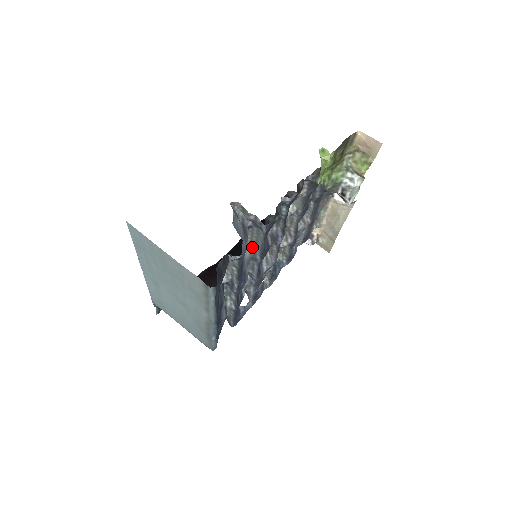
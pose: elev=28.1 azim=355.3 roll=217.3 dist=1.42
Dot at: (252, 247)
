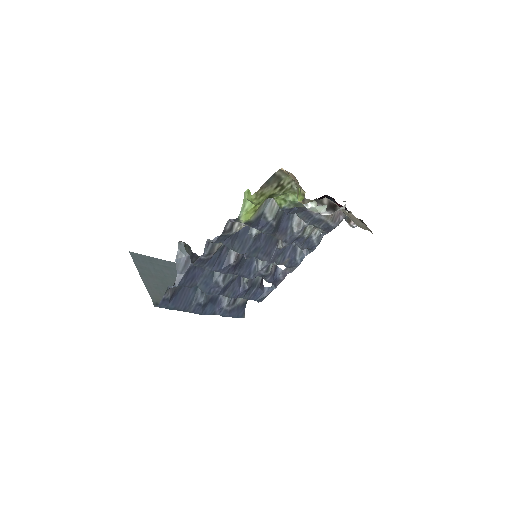
Dot at: occluded
